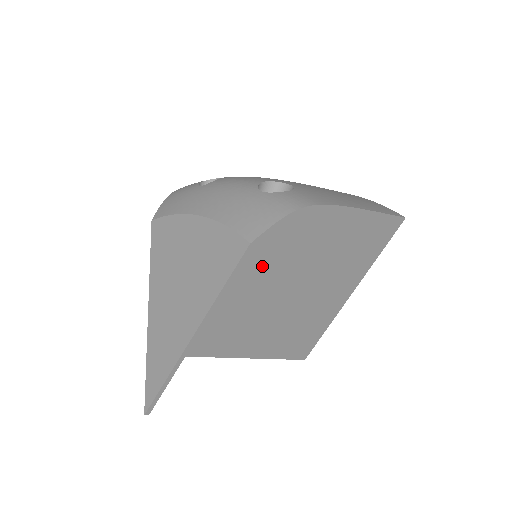
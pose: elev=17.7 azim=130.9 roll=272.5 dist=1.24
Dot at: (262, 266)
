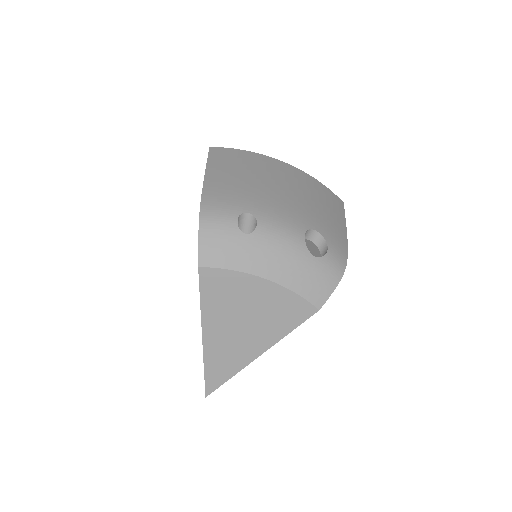
Dot at: occluded
